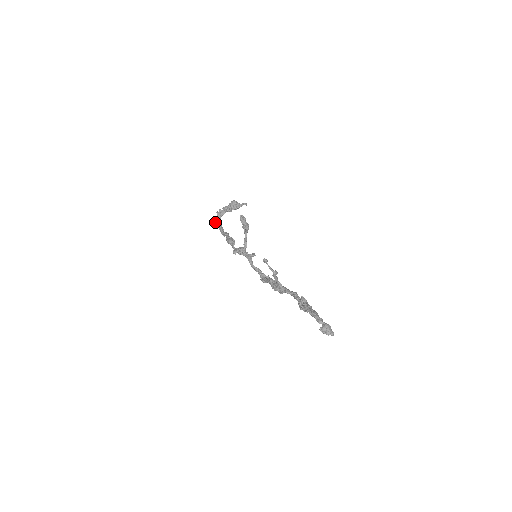
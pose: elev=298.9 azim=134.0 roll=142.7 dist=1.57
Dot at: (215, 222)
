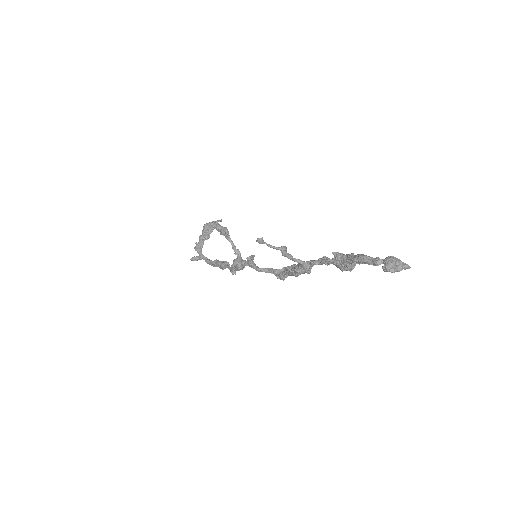
Dot at: (197, 259)
